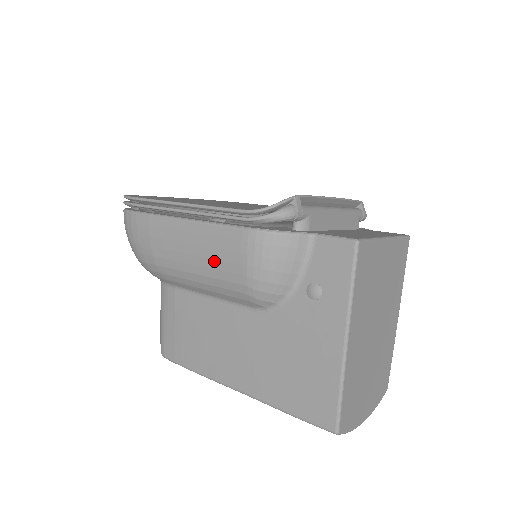
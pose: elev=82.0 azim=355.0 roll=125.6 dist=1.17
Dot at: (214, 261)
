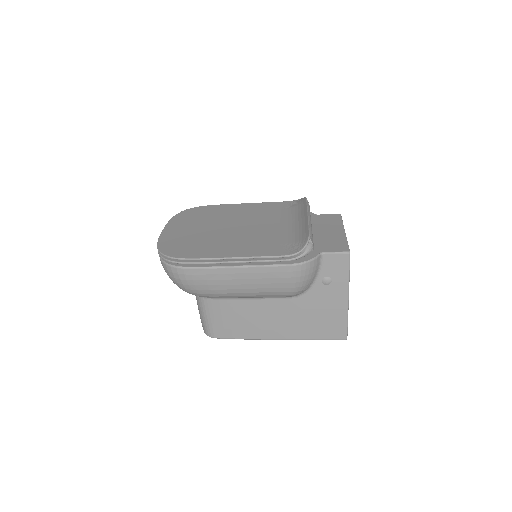
Dot at: (265, 285)
